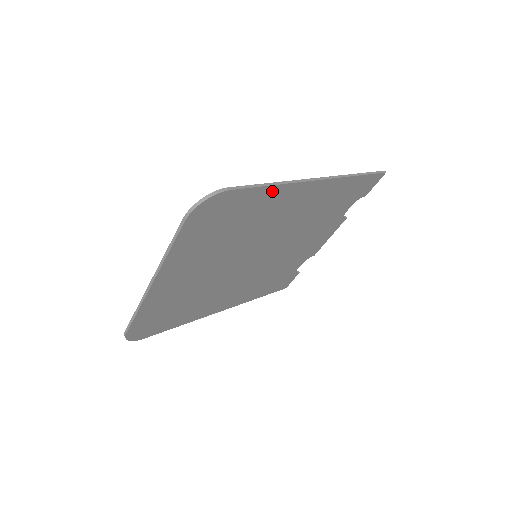
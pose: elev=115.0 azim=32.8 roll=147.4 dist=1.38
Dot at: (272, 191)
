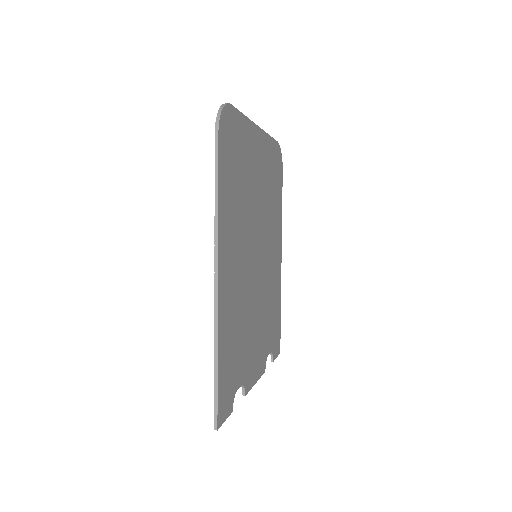
Dot at: (280, 212)
